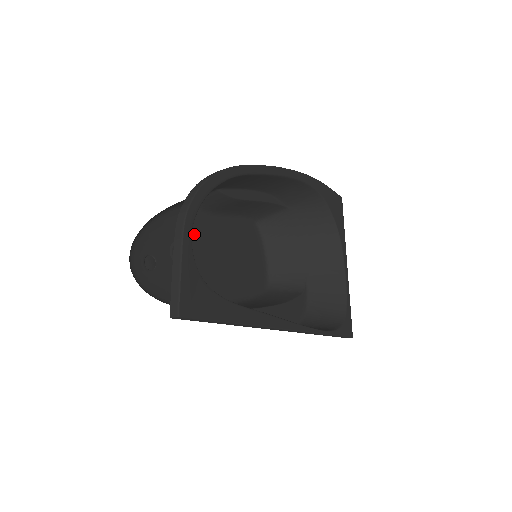
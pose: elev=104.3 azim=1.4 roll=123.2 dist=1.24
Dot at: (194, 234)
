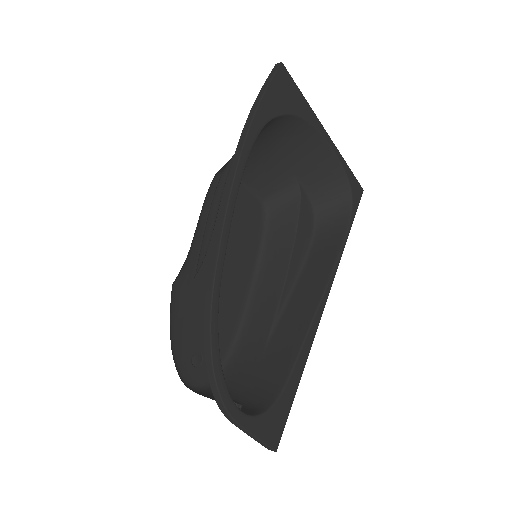
Dot at: (195, 288)
